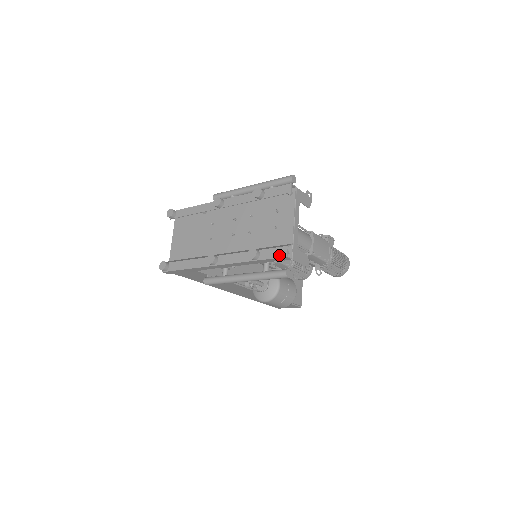
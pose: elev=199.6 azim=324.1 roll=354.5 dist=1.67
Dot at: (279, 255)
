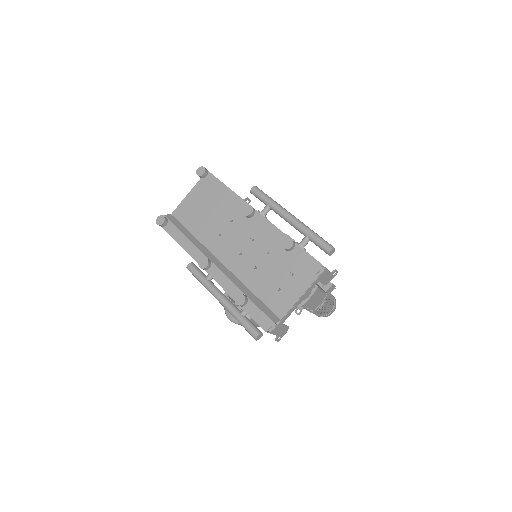
Dot at: (261, 323)
